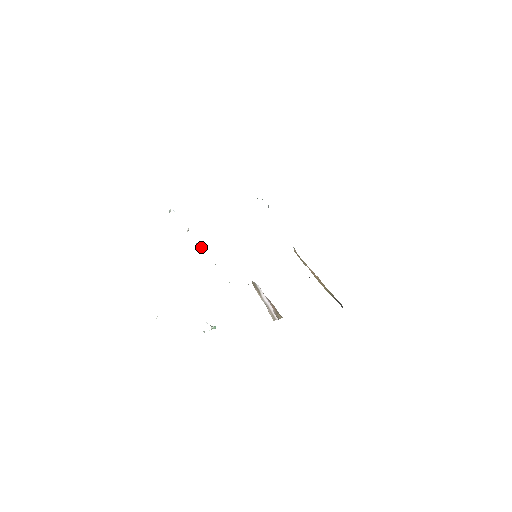
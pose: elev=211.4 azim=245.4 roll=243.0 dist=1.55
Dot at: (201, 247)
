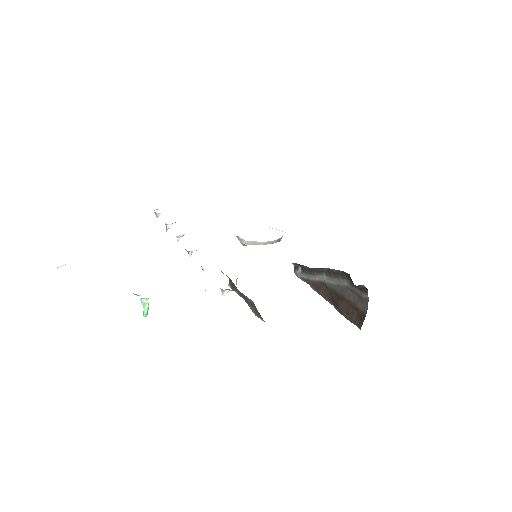
Dot at: (181, 236)
